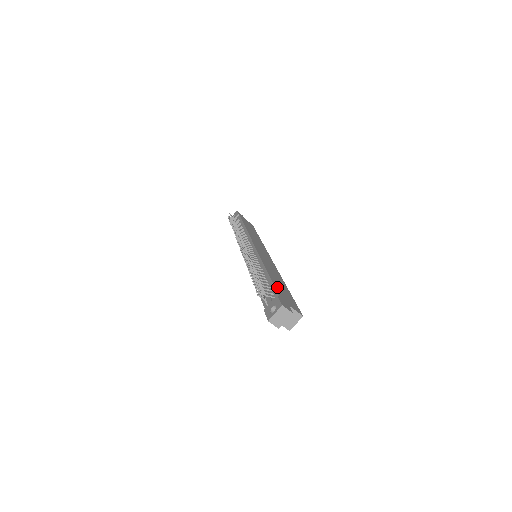
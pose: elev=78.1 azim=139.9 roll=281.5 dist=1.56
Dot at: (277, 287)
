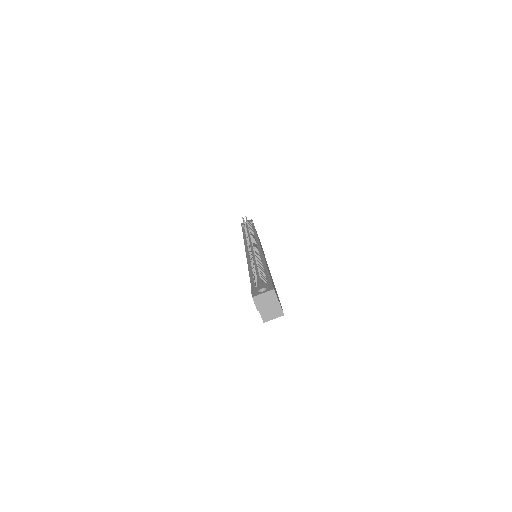
Dot at: (271, 279)
